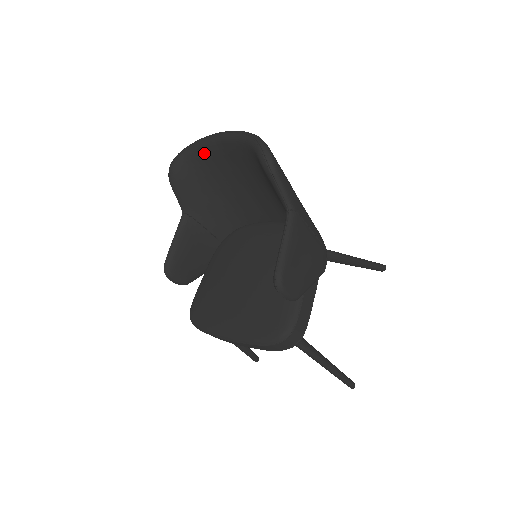
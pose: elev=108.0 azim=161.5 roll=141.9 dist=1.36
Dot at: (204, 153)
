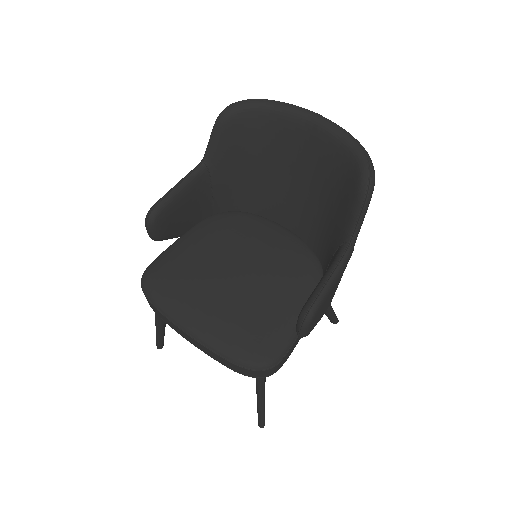
Dot at: (281, 120)
